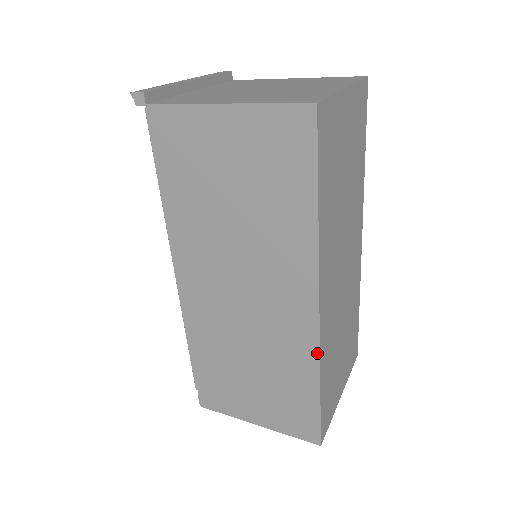
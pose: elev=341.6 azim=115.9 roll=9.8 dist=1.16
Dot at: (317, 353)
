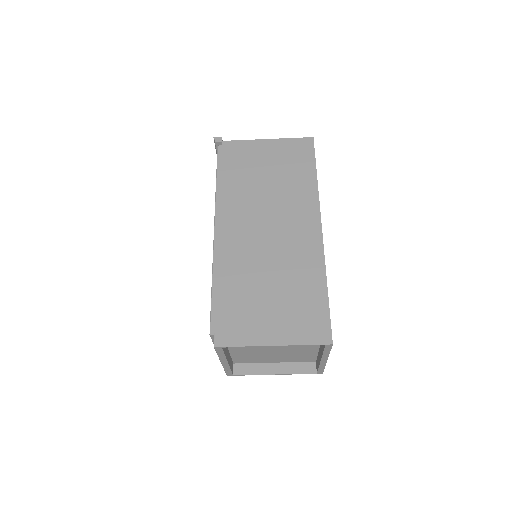
Dot at: (323, 258)
